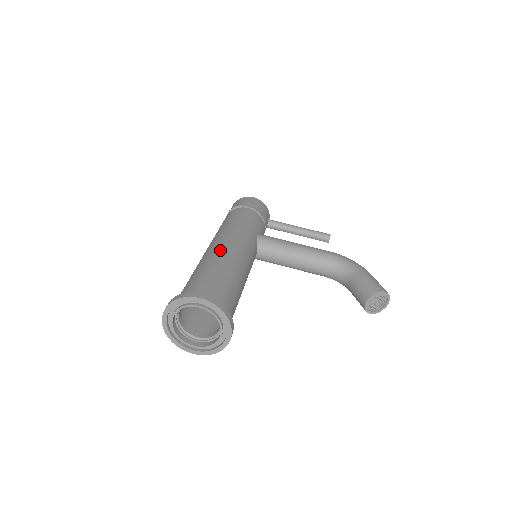
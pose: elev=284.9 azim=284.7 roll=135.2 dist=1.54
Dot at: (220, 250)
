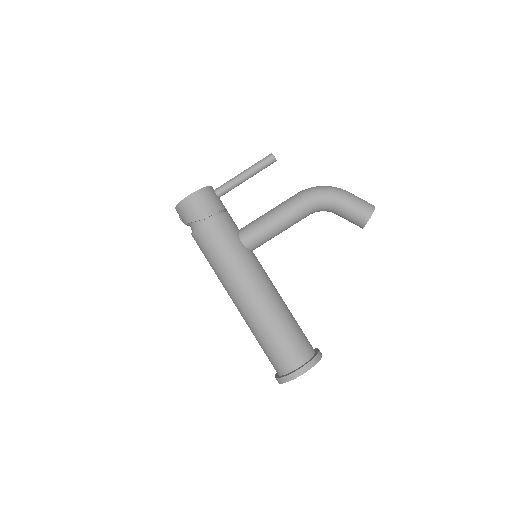
Dot at: (253, 308)
